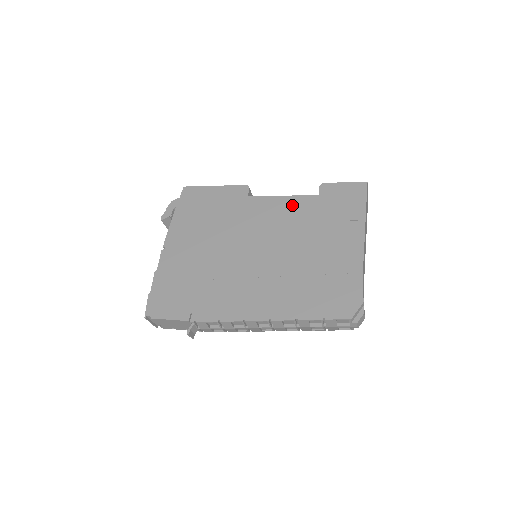
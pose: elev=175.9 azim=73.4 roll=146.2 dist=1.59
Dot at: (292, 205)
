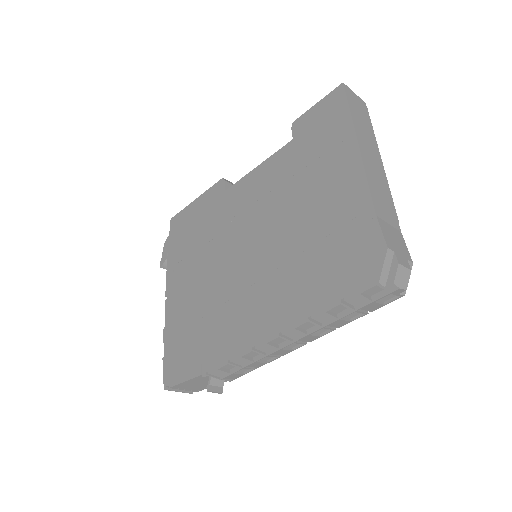
Dot at: (269, 171)
